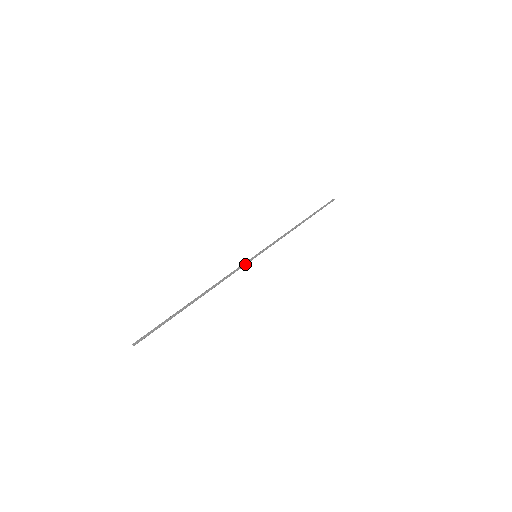
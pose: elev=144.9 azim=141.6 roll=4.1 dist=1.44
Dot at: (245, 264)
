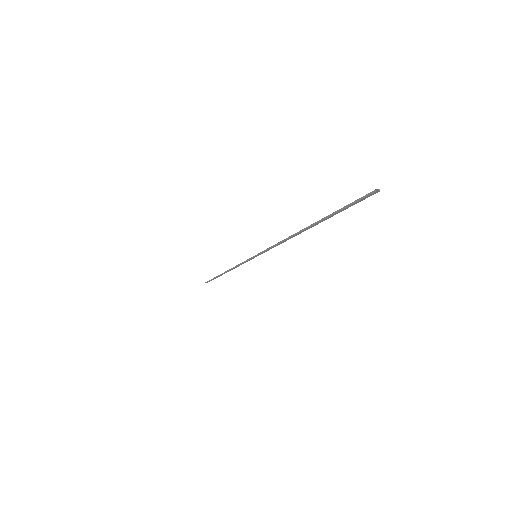
Dot at: (265, 251)
